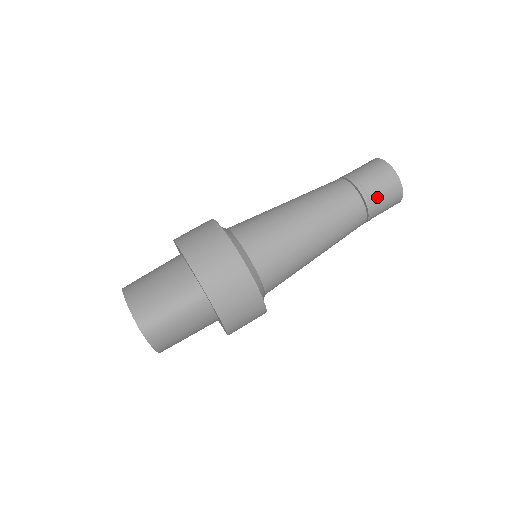
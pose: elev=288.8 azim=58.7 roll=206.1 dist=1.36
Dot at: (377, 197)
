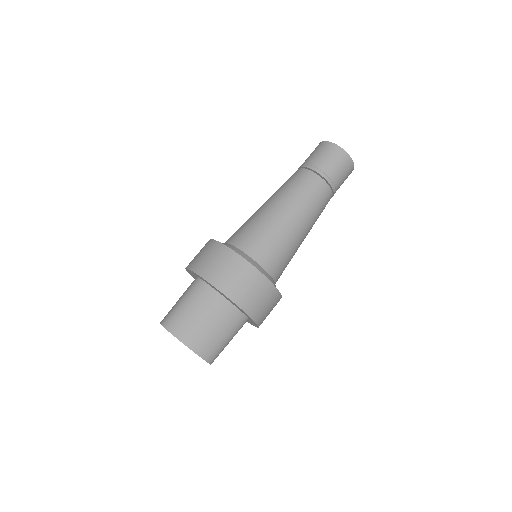
Dot at: occluded
